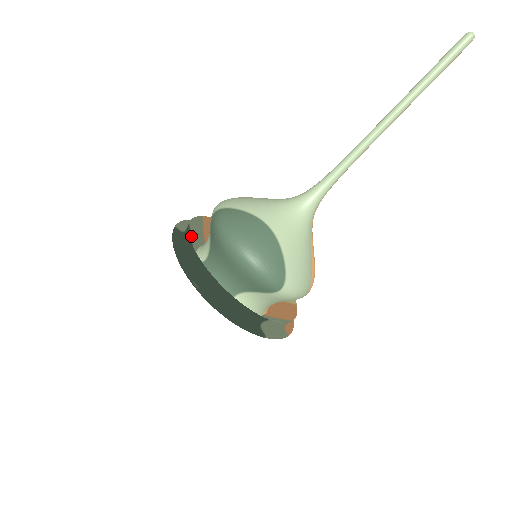
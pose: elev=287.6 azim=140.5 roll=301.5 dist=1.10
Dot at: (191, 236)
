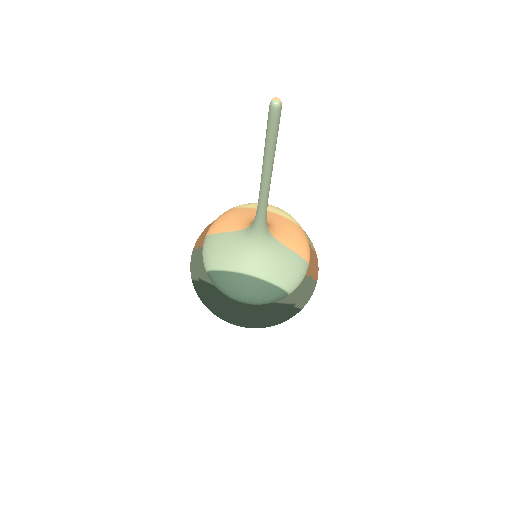
Dot at: (206, 279)
